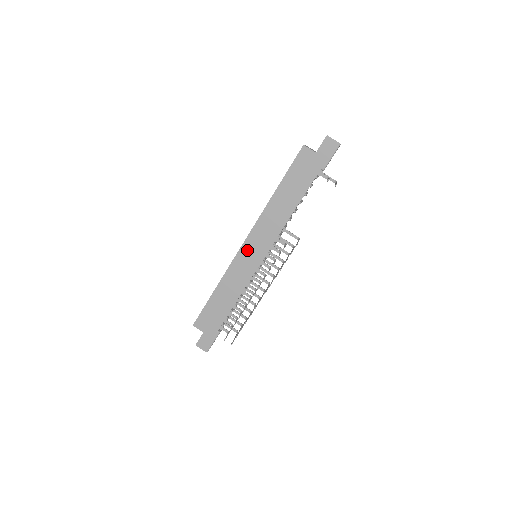
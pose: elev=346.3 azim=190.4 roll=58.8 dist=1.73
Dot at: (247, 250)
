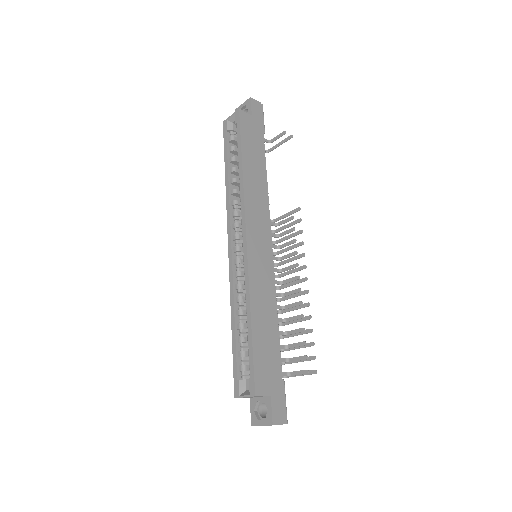
Dot at: (254, 245)
